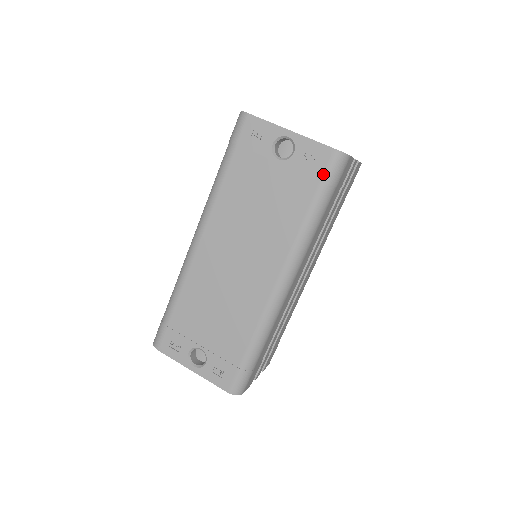
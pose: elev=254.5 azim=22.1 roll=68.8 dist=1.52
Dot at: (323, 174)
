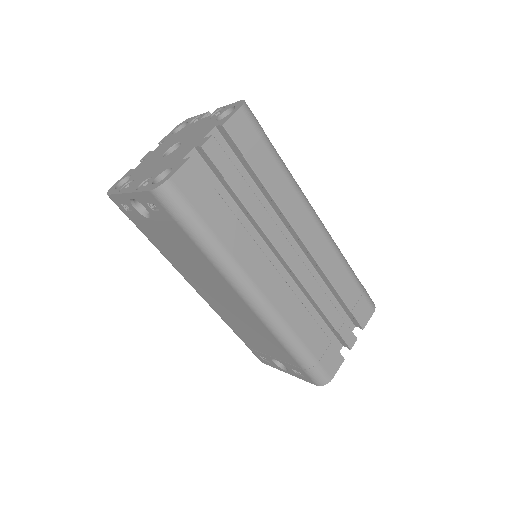
Dot at: (169, 215)
